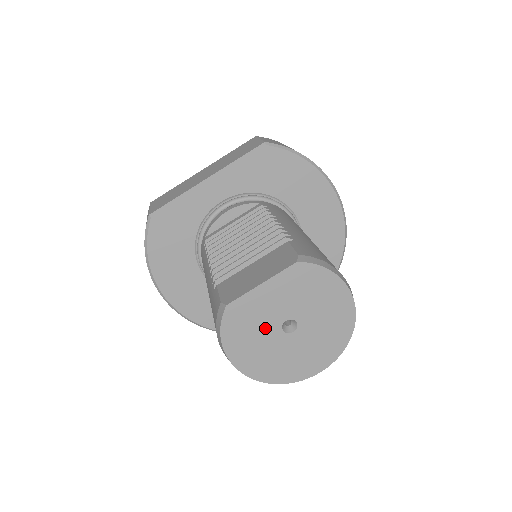
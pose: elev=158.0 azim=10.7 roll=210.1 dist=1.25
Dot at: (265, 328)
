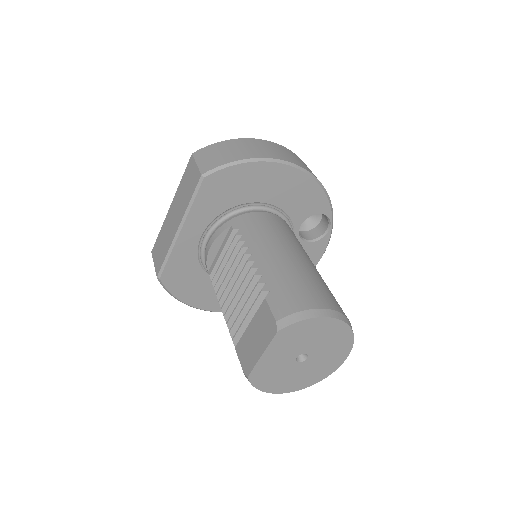
Dot at: (285, 369)
